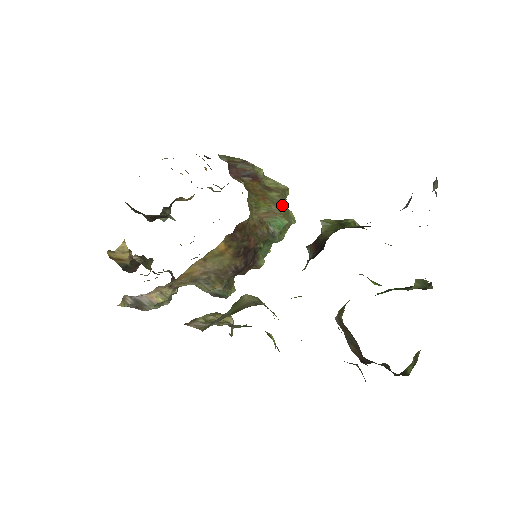
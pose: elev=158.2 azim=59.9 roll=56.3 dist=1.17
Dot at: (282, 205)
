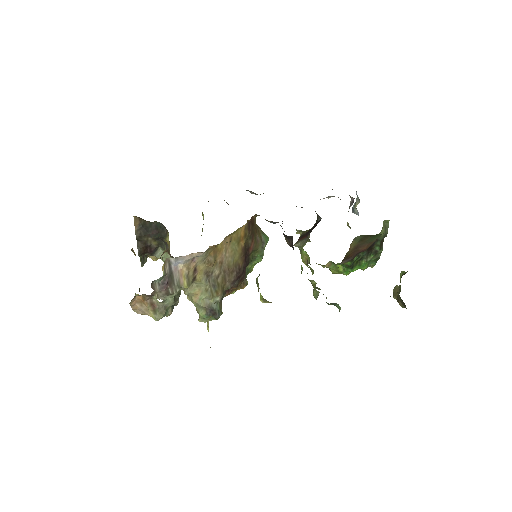
Dot at: occluded
